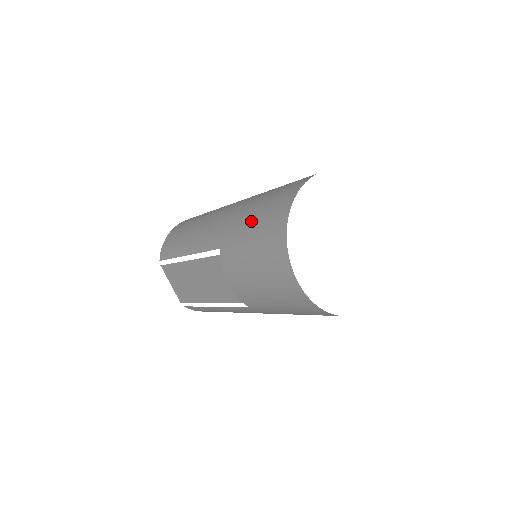
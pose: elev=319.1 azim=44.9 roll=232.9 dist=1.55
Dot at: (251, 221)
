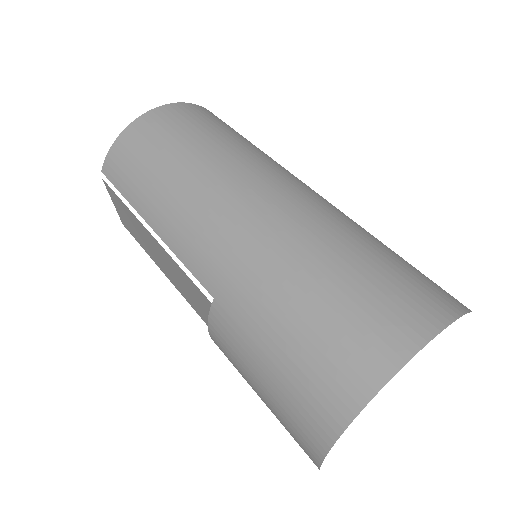
Dot at: (284, 331)
